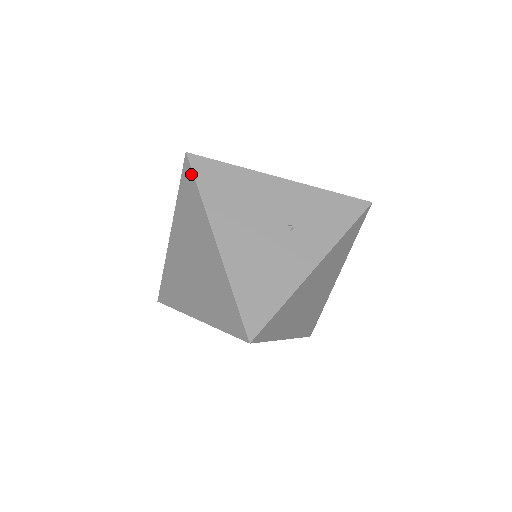
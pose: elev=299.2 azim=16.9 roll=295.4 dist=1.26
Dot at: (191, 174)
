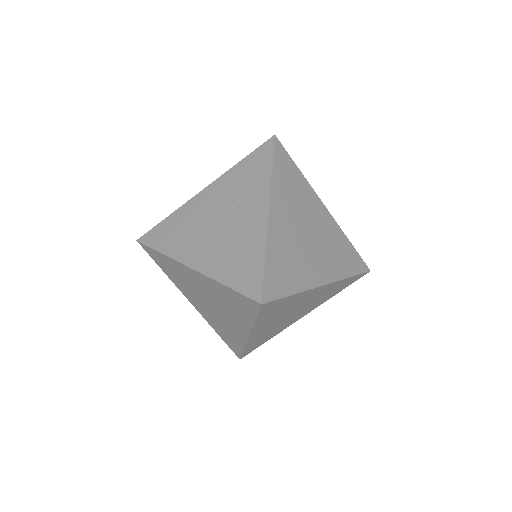
Dot at: (149, 249)
